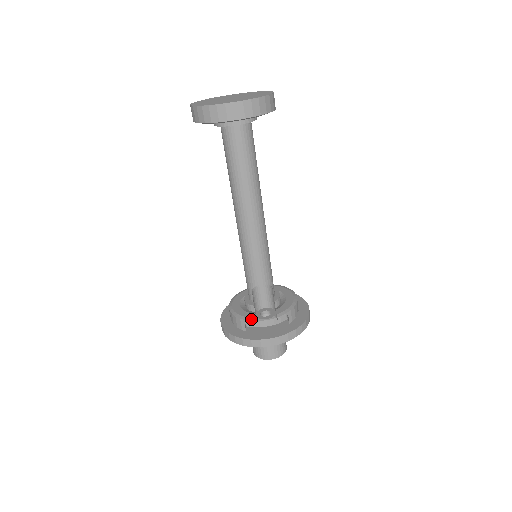
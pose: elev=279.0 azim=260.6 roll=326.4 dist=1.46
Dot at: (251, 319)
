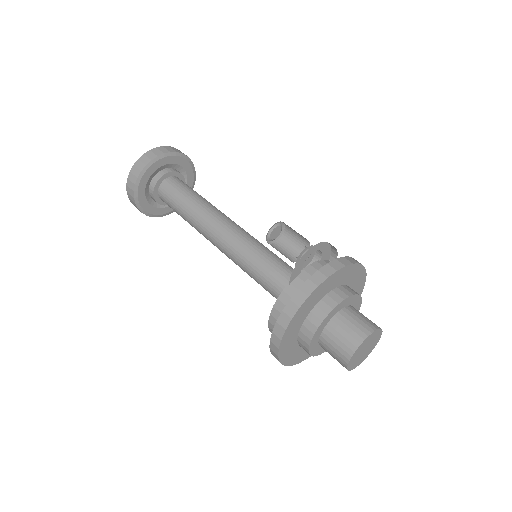
Dot at: (293, 277)
